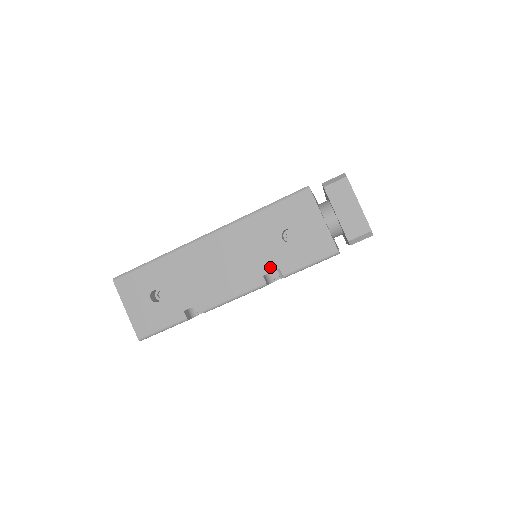
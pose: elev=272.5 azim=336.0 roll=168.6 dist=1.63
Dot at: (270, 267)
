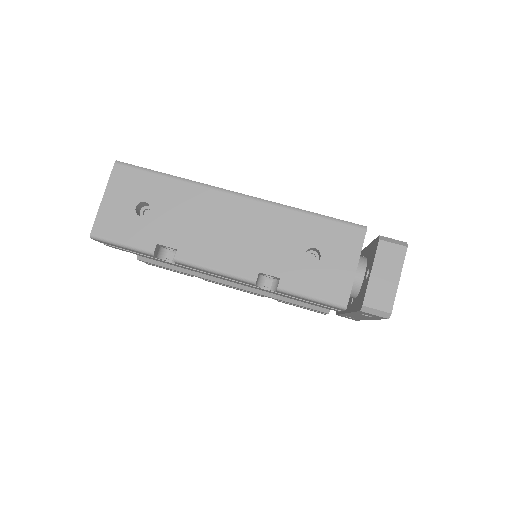
Dot at: (272, 270)
